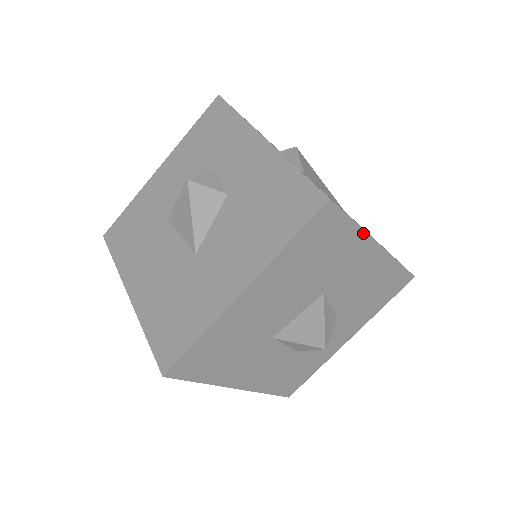
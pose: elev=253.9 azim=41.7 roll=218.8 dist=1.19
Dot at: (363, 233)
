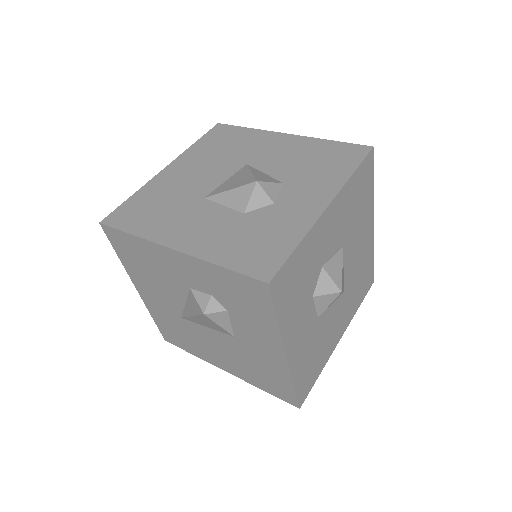
Dot at: (261, 131)
